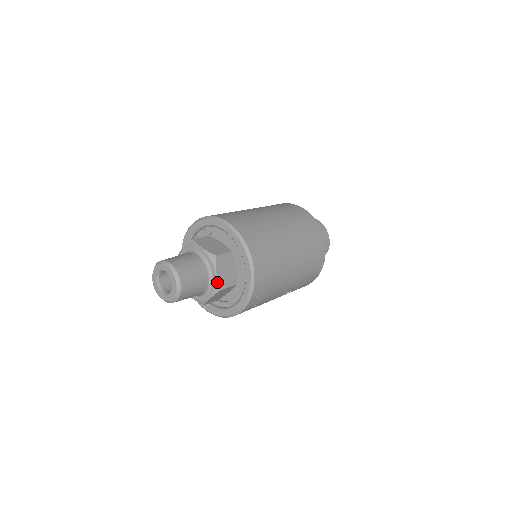
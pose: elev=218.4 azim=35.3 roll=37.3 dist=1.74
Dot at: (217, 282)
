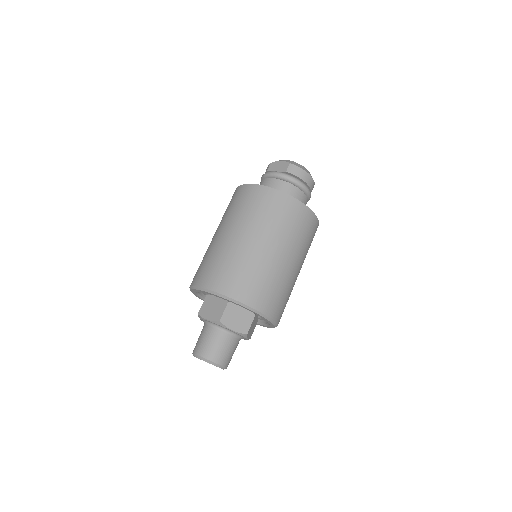
Dot at: occluded
